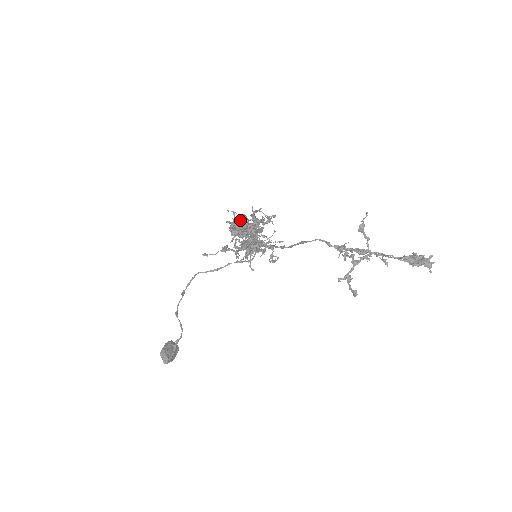
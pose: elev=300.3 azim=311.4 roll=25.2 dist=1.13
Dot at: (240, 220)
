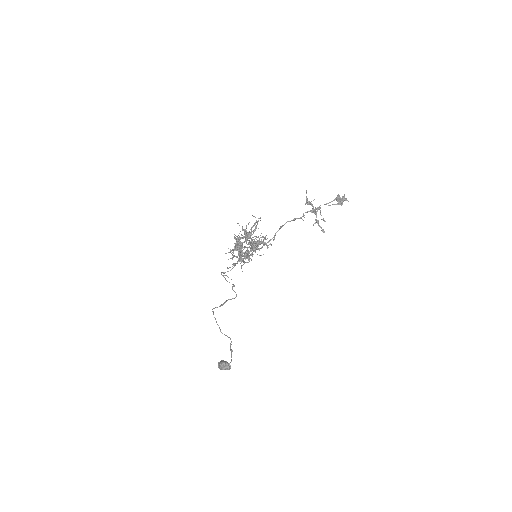
Dot at: (243, 230)
